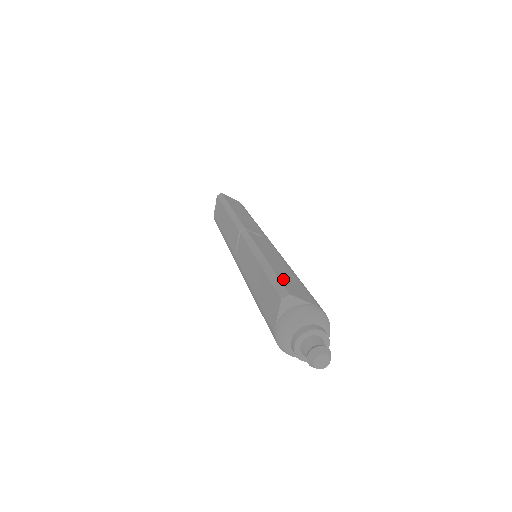
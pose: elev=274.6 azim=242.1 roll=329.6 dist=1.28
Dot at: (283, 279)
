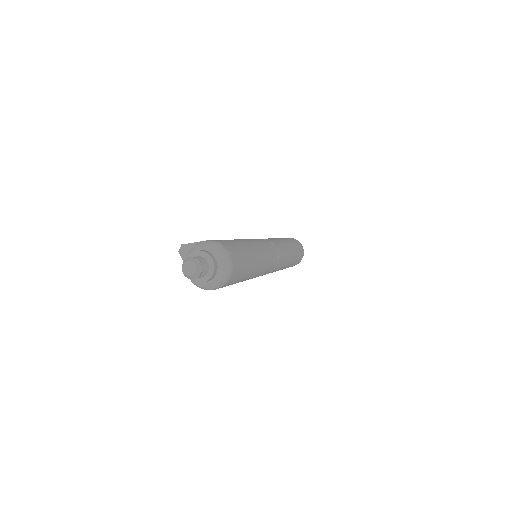
Dot at: occluded
